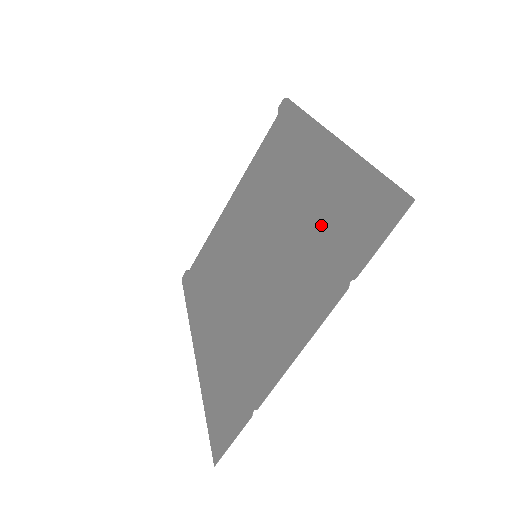
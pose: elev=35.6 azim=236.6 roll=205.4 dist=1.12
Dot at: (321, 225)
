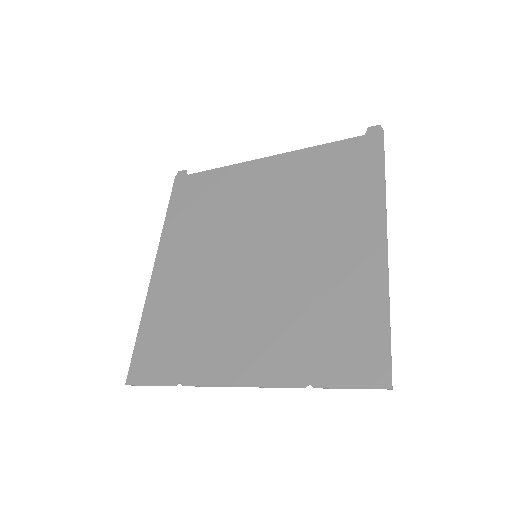
Dot at: (322, 309)
